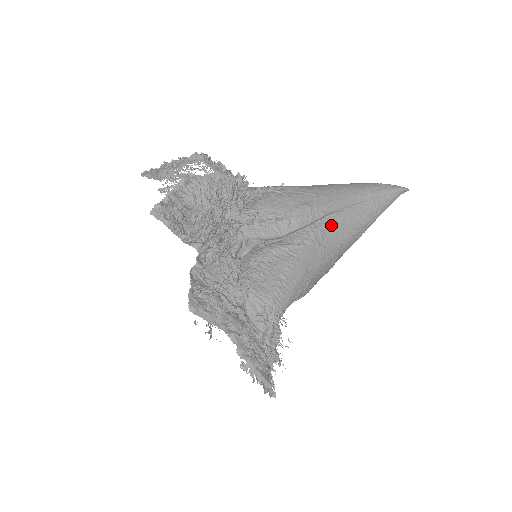
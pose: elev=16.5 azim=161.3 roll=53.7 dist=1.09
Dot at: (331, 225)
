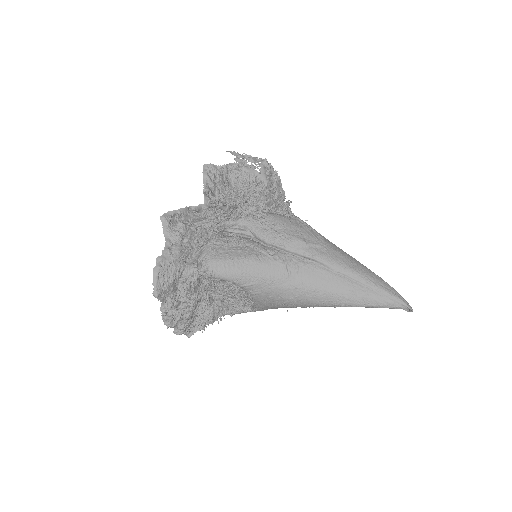
Dot at: (311, 269)
